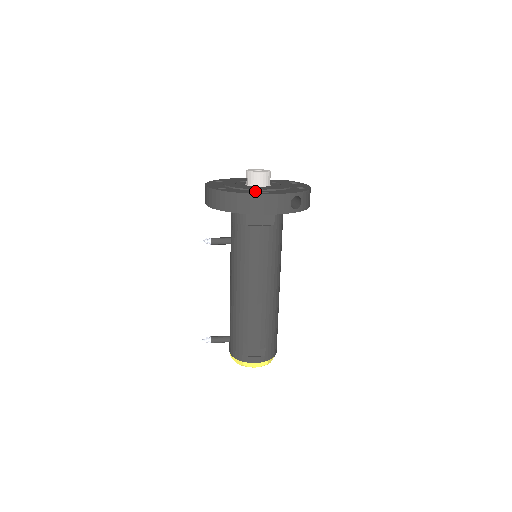
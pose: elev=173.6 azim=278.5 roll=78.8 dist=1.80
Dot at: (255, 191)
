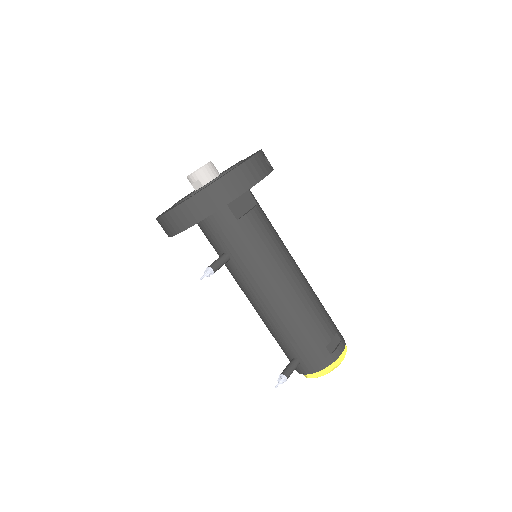
Dot at: occluded
